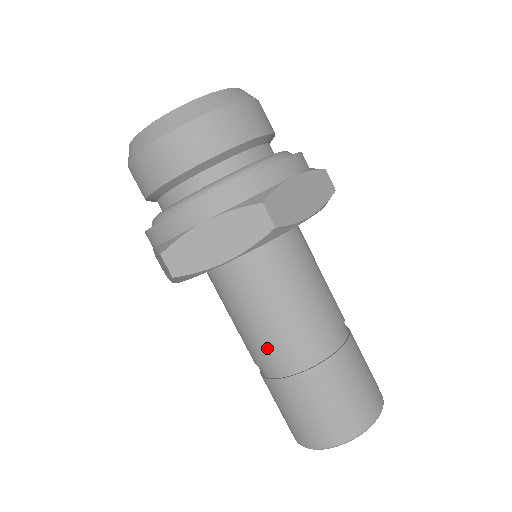
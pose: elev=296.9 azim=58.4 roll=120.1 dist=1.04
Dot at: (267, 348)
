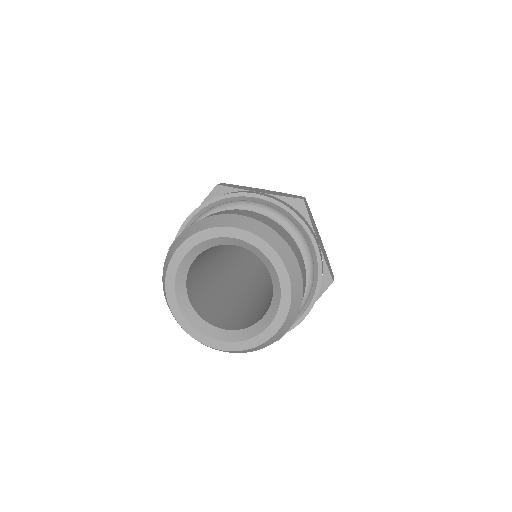
Dot at: occluded
